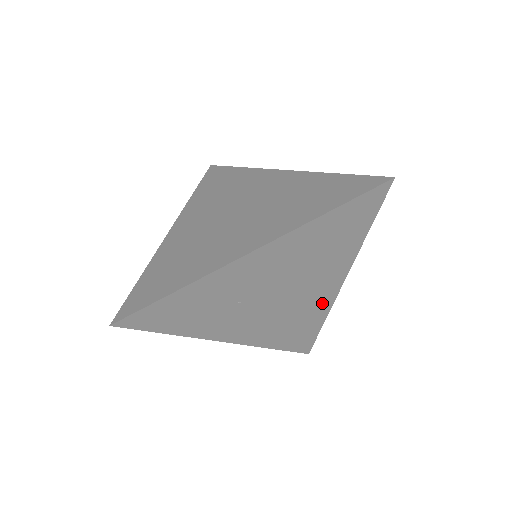
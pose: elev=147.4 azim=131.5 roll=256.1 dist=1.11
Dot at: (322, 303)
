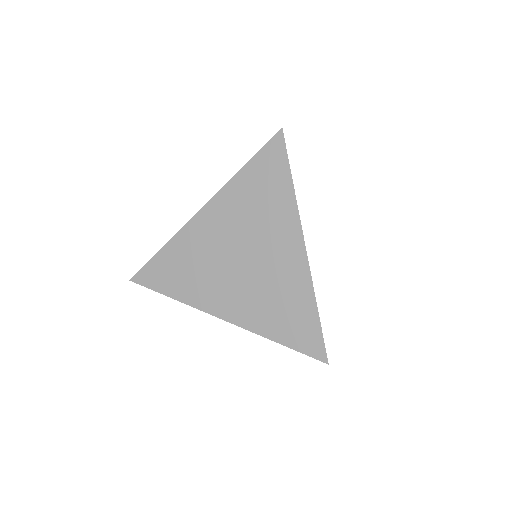
Dot at: occluded
